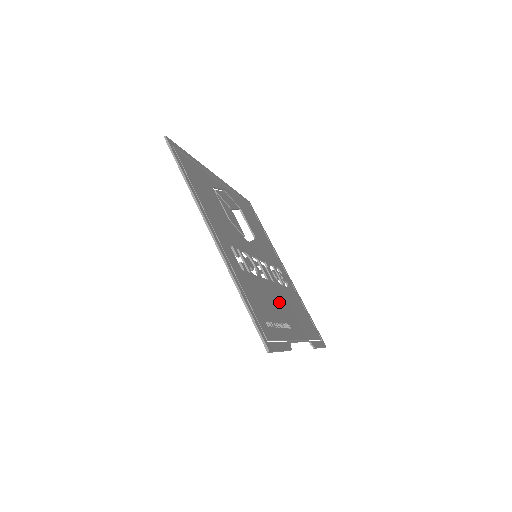
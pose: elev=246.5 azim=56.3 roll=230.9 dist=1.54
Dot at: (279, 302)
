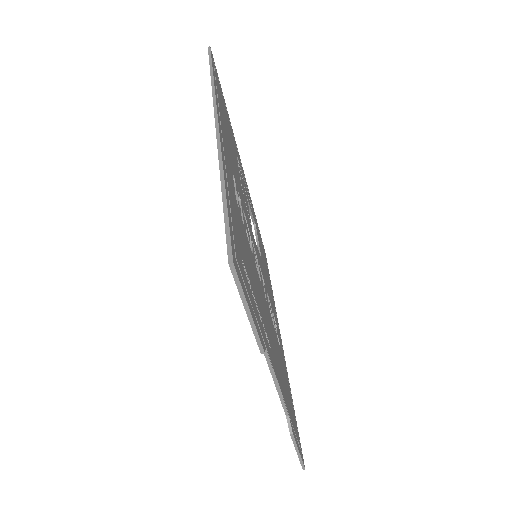
Dot at: (266, 315)
